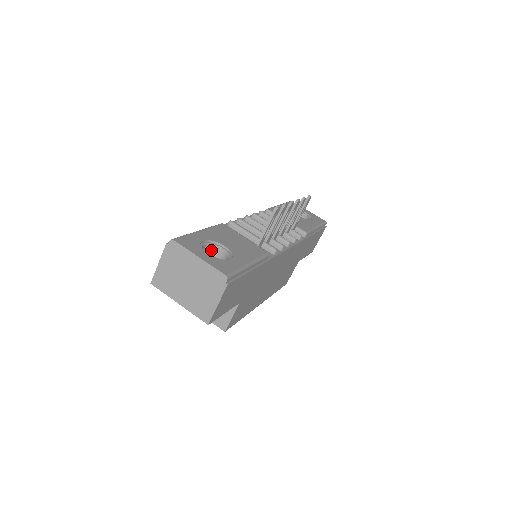
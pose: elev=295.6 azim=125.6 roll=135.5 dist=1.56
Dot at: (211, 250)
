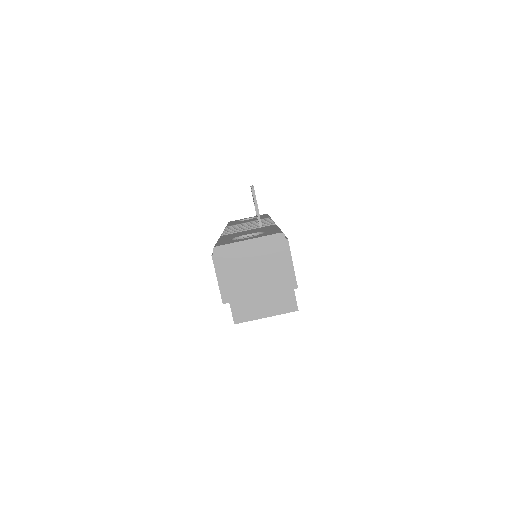
Dot at: occluded
